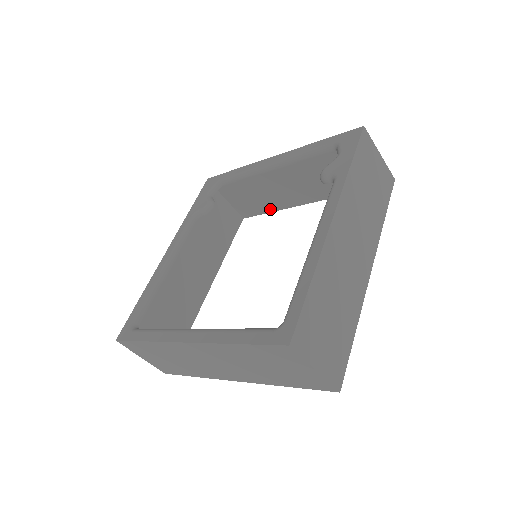
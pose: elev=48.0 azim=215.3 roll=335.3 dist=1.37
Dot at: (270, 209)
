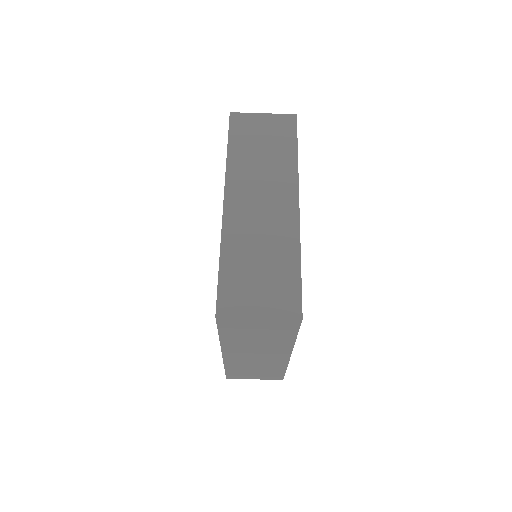
Dot at: occluded
